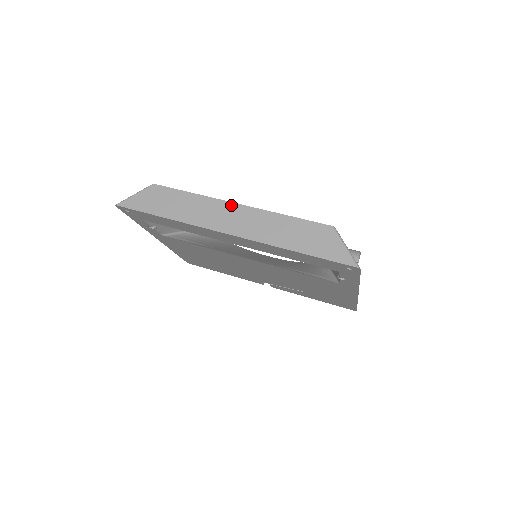
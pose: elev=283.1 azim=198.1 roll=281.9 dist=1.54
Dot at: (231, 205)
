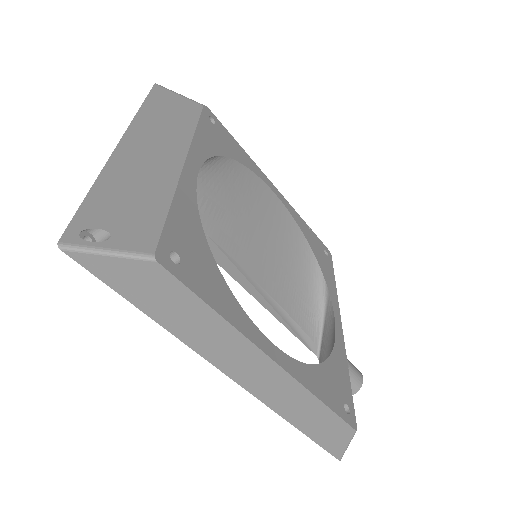
Dot at: (264, 358)
